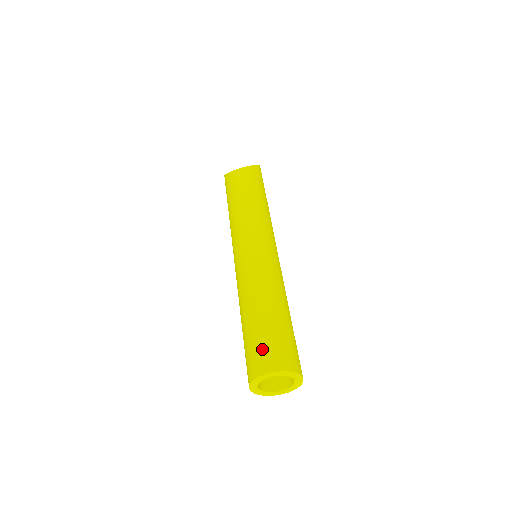
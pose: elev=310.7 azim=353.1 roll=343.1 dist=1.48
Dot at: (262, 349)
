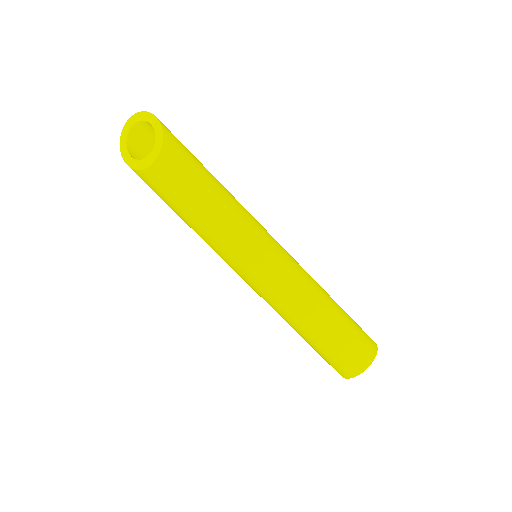
Dot at: (344, 359)
